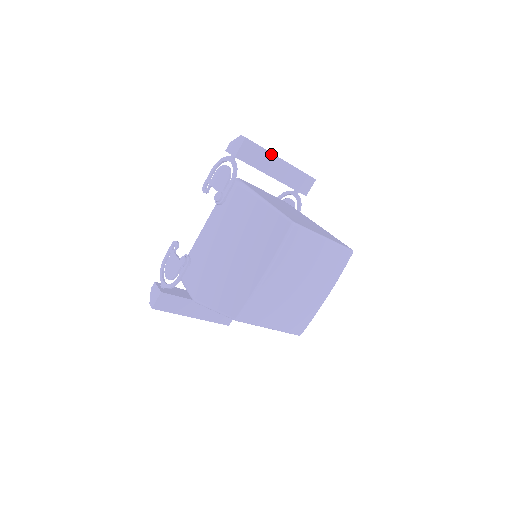
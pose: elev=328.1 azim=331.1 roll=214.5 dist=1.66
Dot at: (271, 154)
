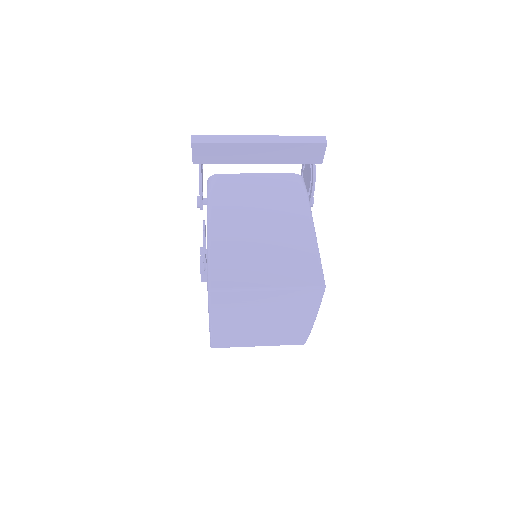
Dot at: (238, 144)
